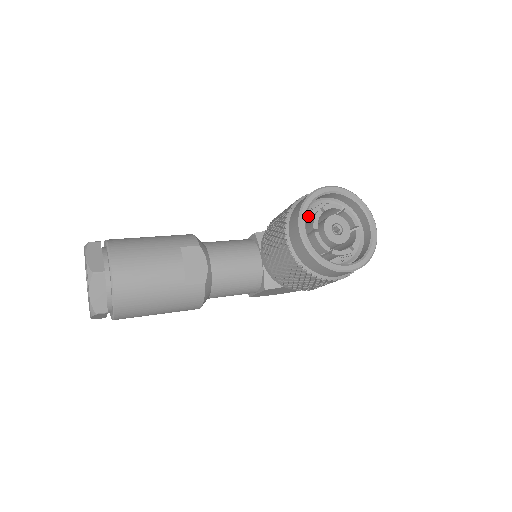
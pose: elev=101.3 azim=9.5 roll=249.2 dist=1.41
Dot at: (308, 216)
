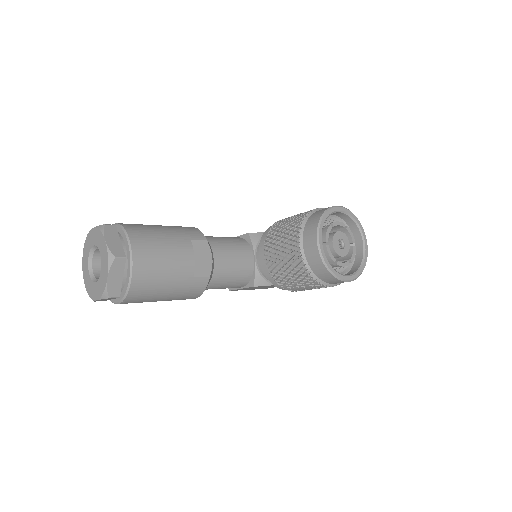
Dot at: occluded
